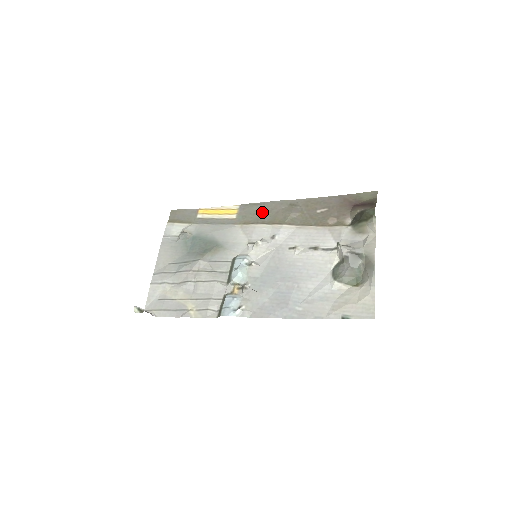
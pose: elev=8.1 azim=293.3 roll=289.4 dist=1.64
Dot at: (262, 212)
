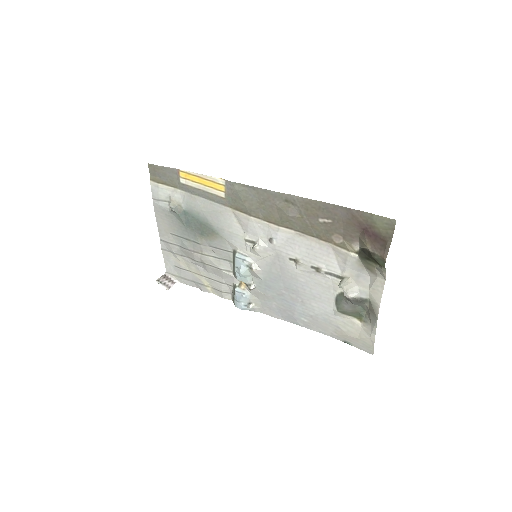
Dot at: (253, 201)
